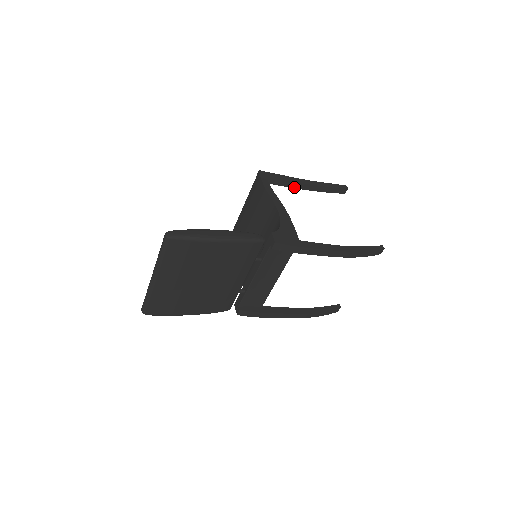
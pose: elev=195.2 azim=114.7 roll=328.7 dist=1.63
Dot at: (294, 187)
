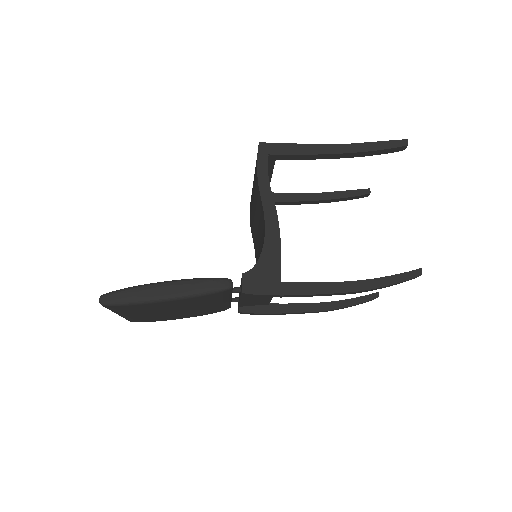
Dot at: (314, 158)
